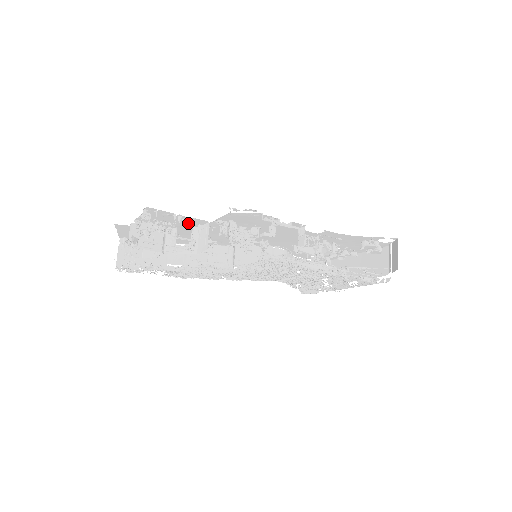
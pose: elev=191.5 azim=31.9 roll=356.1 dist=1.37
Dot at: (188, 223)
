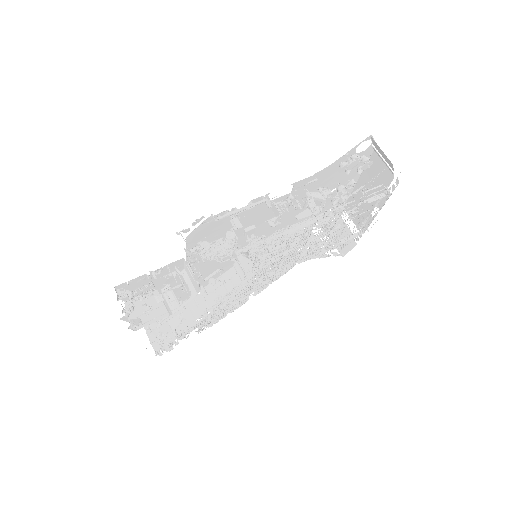
Dot at: occluded
